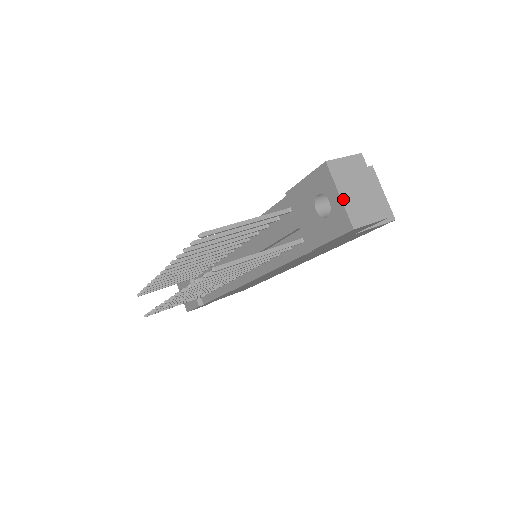
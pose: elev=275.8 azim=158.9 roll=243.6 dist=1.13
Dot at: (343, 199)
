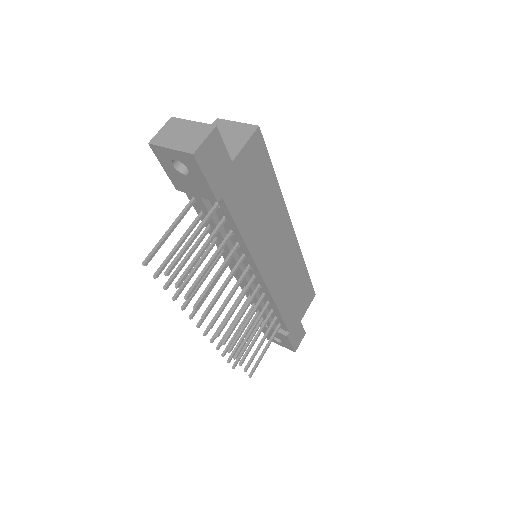
Dot at: (174, 148)
